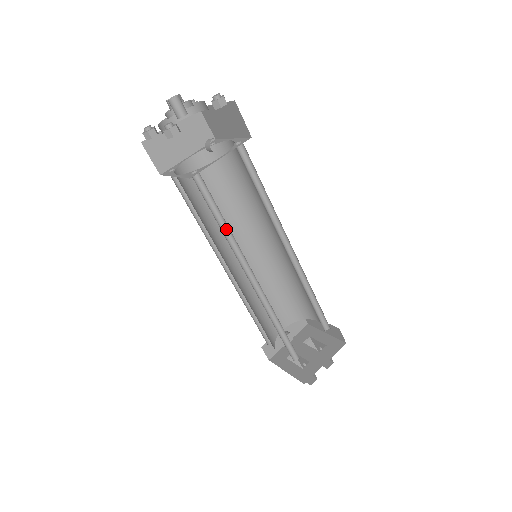
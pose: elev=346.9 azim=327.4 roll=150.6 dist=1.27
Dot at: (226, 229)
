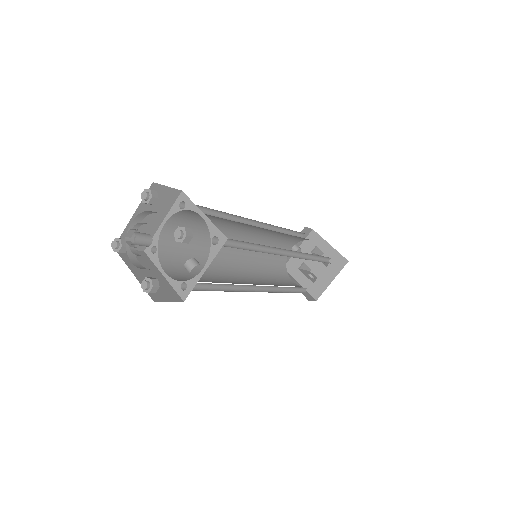
Dot at: (226, 284)
